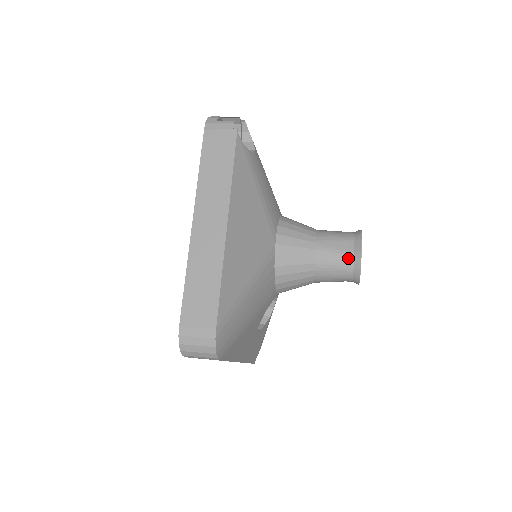
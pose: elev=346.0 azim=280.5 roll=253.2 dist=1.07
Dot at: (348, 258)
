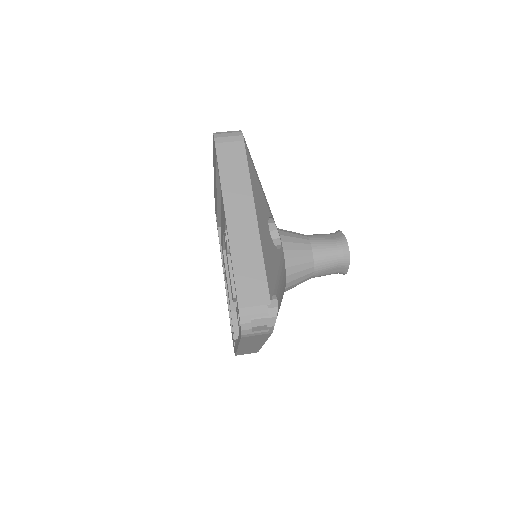
Dot at: occluded
